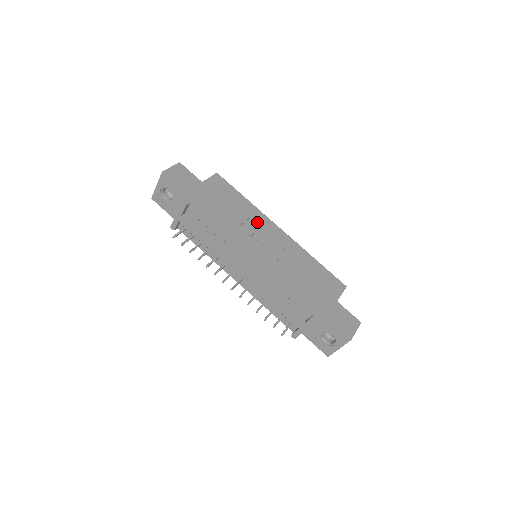
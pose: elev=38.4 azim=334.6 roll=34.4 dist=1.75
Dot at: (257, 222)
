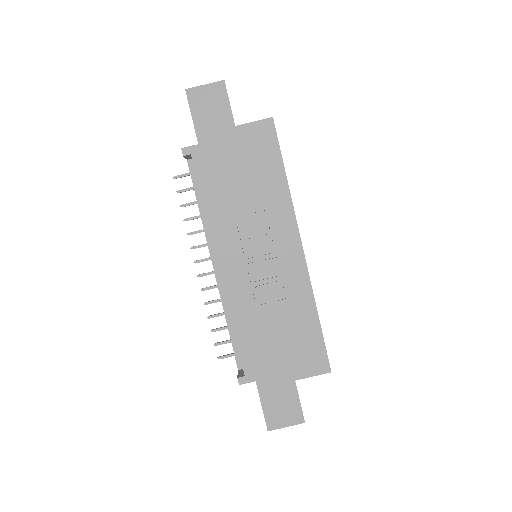
Dot at: (272, 221)
